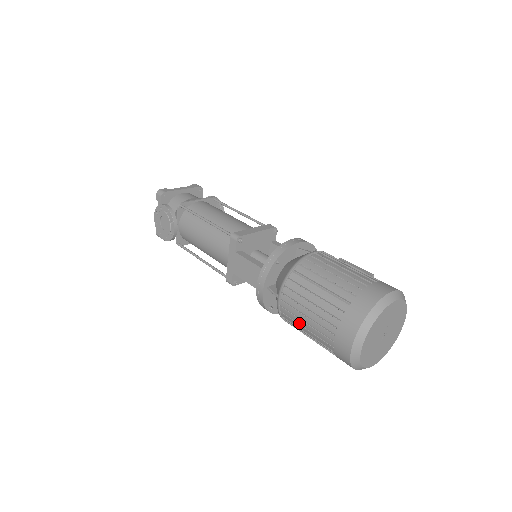
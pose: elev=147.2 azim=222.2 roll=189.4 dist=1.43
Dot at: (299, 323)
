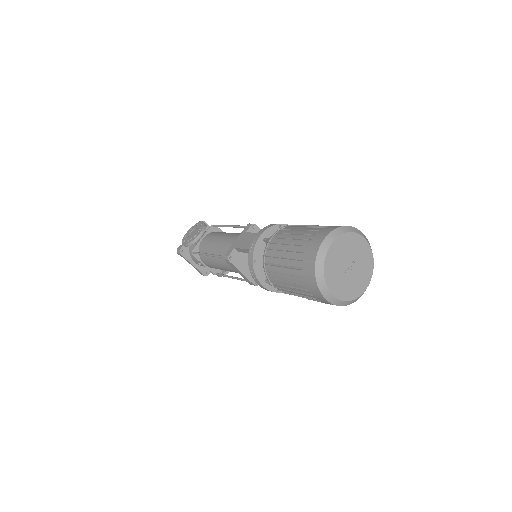
Dot at: (280, 250)
